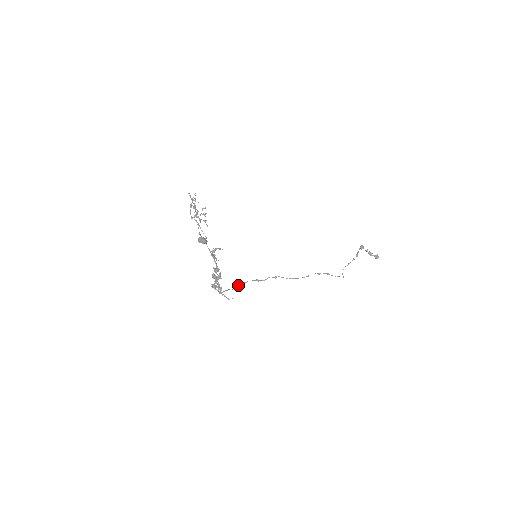
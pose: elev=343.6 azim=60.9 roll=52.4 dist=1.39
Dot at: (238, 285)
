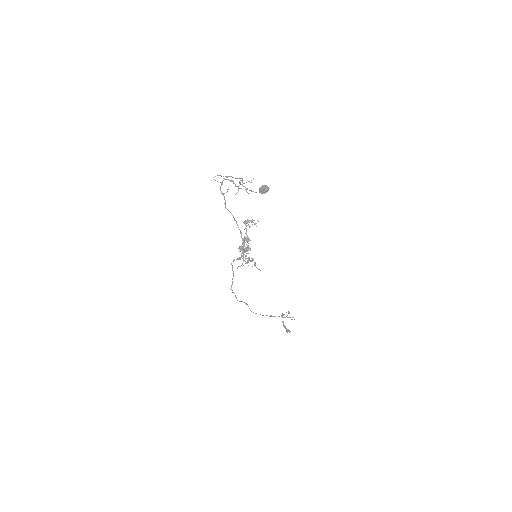
Dot at: (231, 289)
